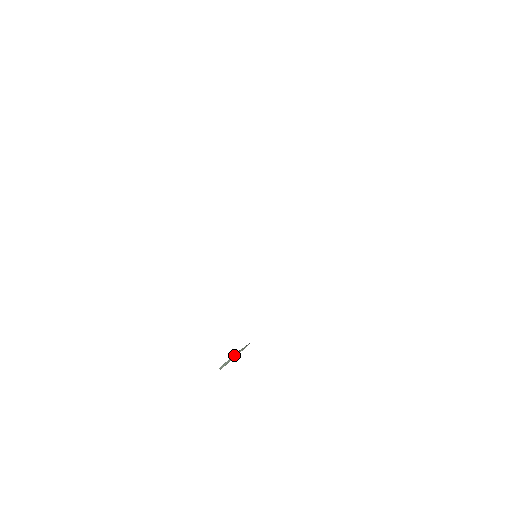
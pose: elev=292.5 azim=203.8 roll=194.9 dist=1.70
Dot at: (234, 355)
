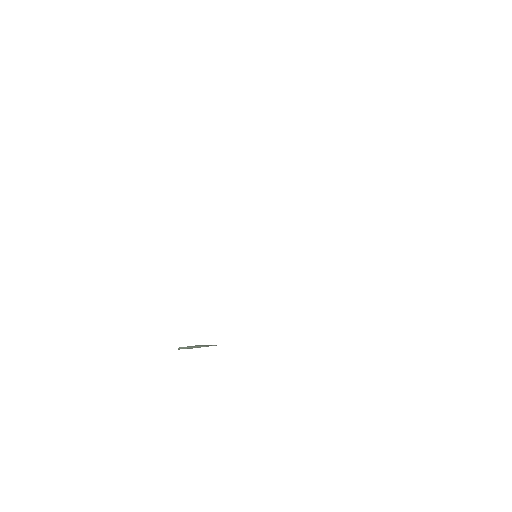
Dot at: (198, 345)
